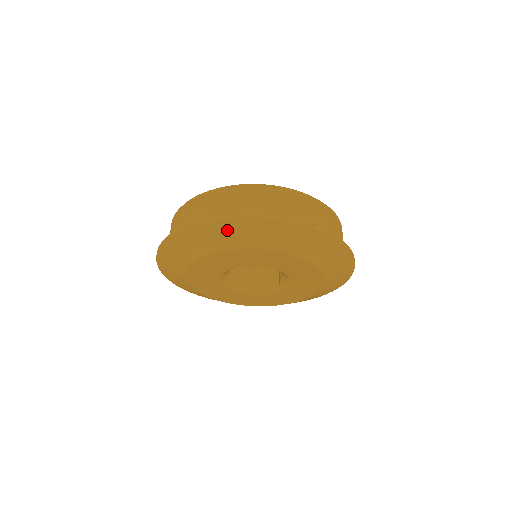
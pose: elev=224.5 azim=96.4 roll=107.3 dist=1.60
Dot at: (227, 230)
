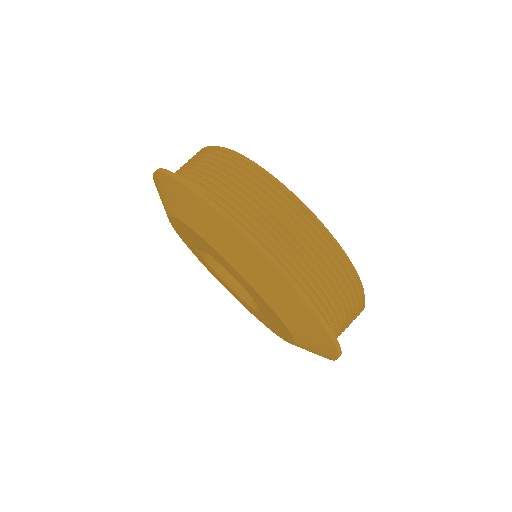
Dot at: (222, 230)
